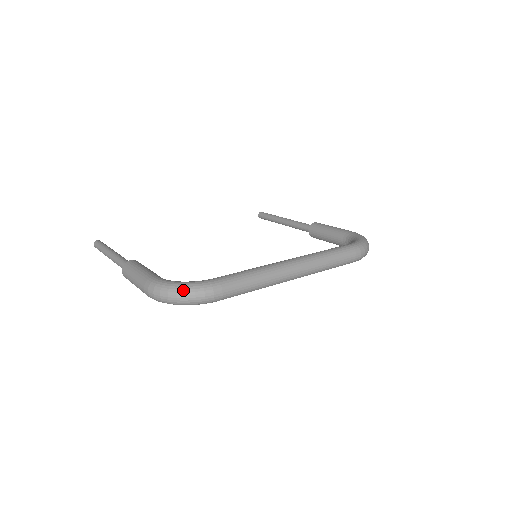
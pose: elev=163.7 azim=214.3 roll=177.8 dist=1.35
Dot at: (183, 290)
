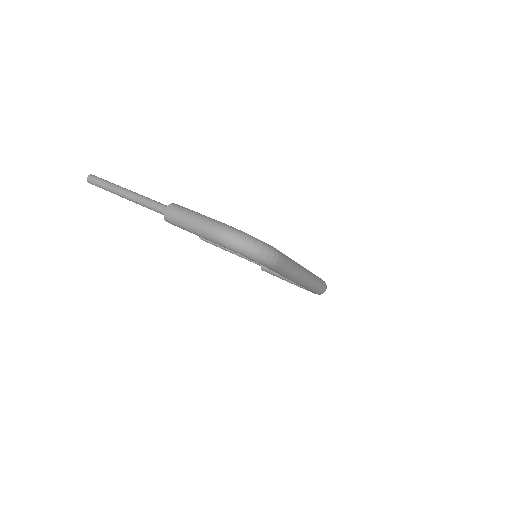
Dot at: (260, 244)
